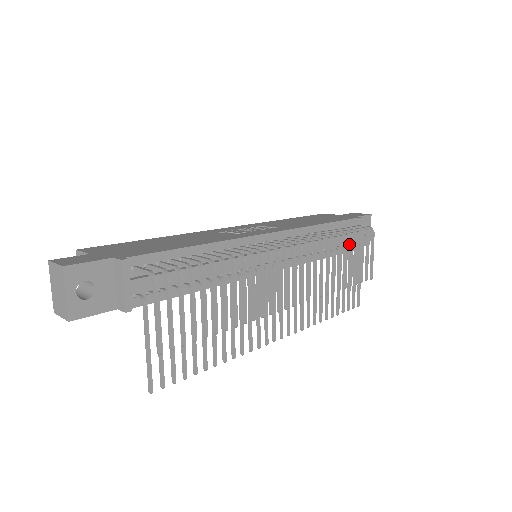
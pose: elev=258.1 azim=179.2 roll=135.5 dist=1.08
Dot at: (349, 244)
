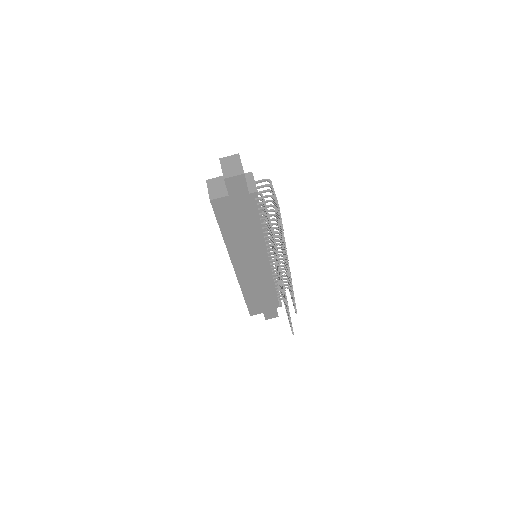
Dot at: (278, 295)
